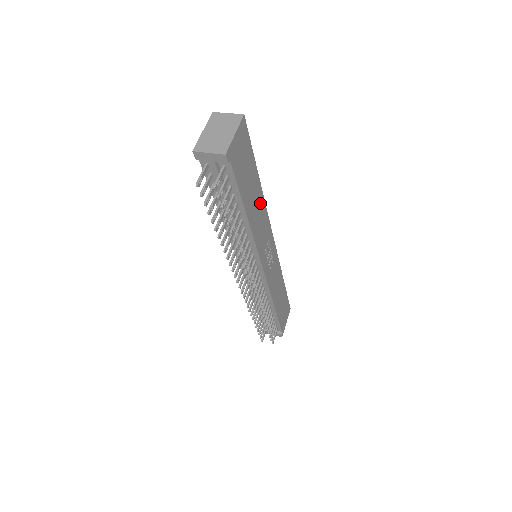
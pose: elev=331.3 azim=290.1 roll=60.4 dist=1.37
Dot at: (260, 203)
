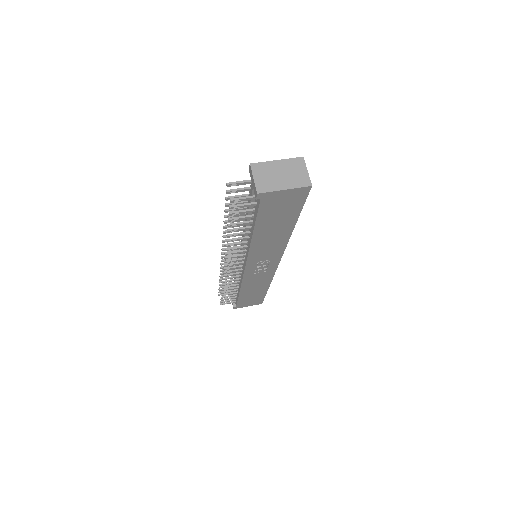
Dot at: (281, 238)
